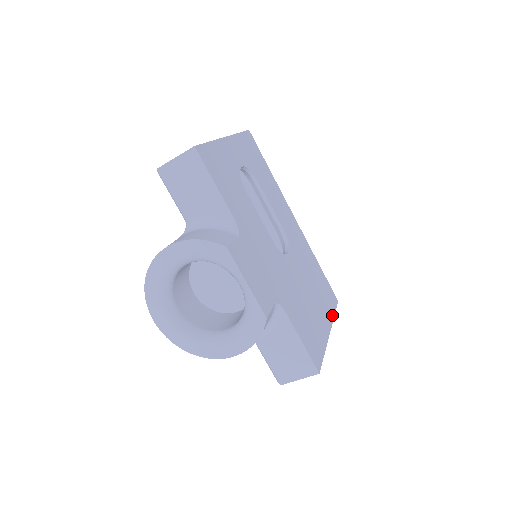
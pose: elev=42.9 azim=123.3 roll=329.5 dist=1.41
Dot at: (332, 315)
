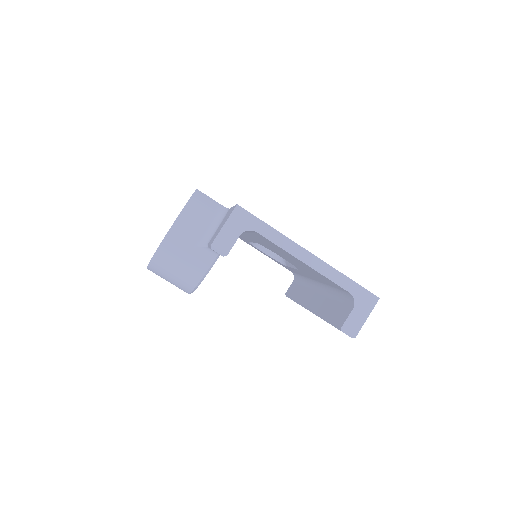
Dot at: (338, 272)
